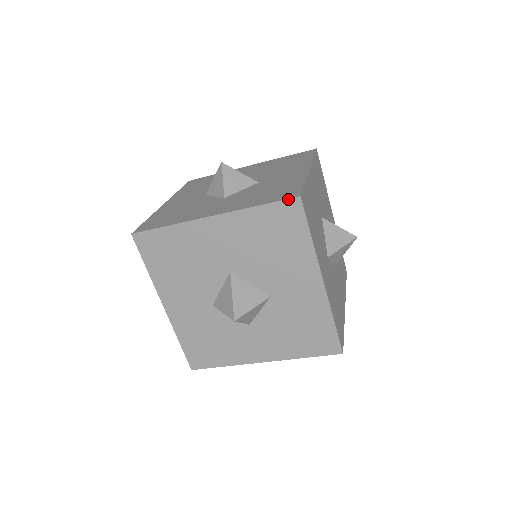
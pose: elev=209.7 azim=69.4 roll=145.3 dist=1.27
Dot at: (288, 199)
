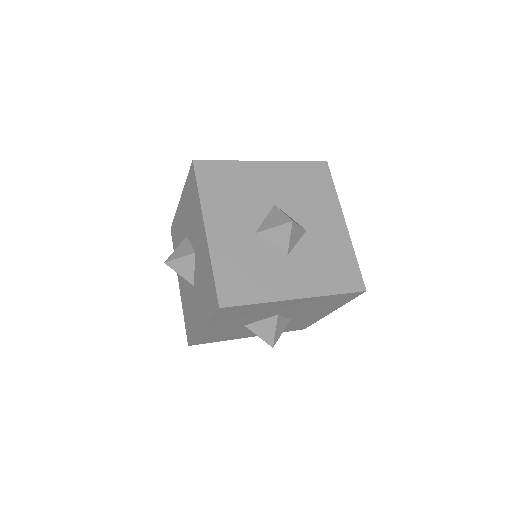
Dot at: (358, 292)
